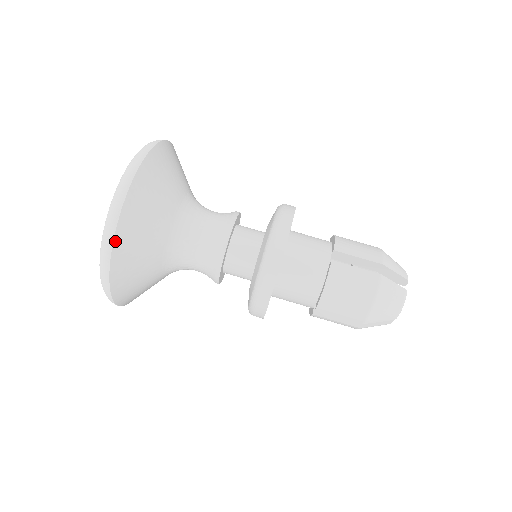
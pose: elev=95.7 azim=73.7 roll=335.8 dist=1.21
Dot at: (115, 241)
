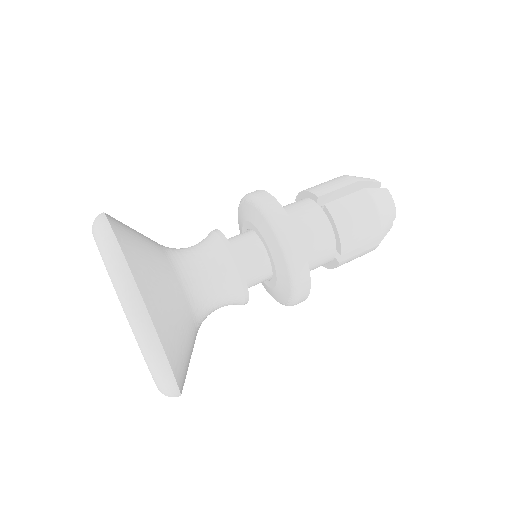
Dot at: (153, 320)
